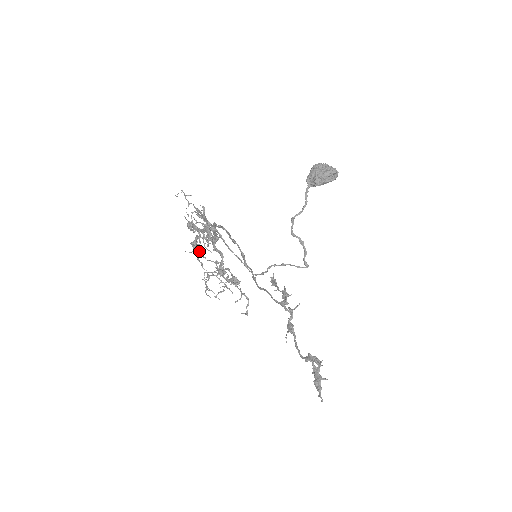
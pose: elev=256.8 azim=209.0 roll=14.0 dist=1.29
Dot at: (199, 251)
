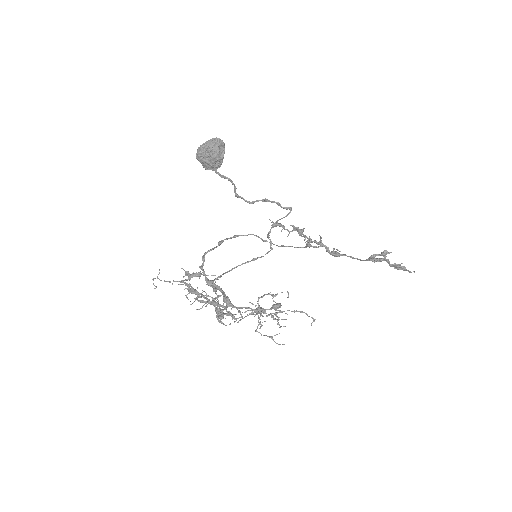
Dot at: occluded
